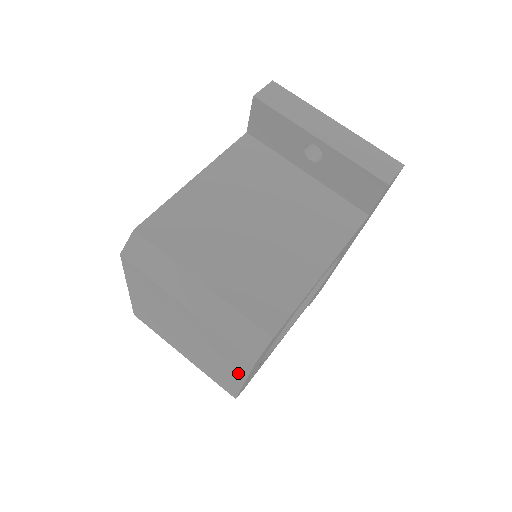
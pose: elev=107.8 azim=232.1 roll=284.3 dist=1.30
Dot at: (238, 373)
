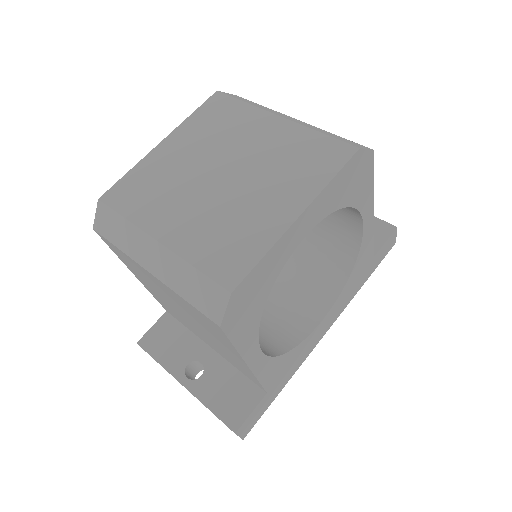
Dot at: (302, 195)
